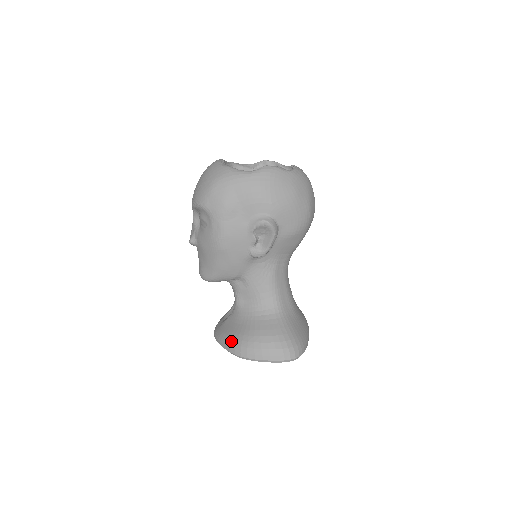
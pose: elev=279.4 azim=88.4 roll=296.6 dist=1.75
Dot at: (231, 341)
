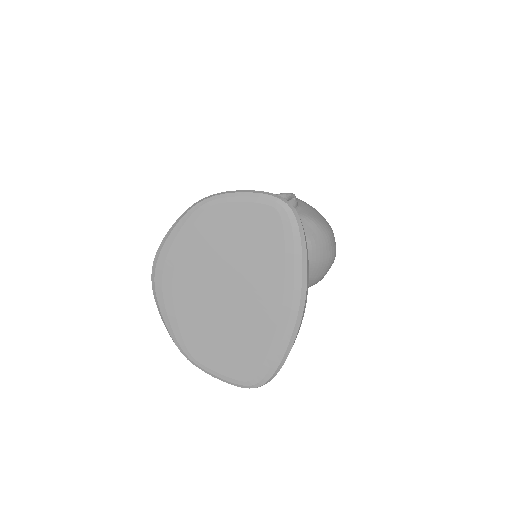
Dot at: occluded
